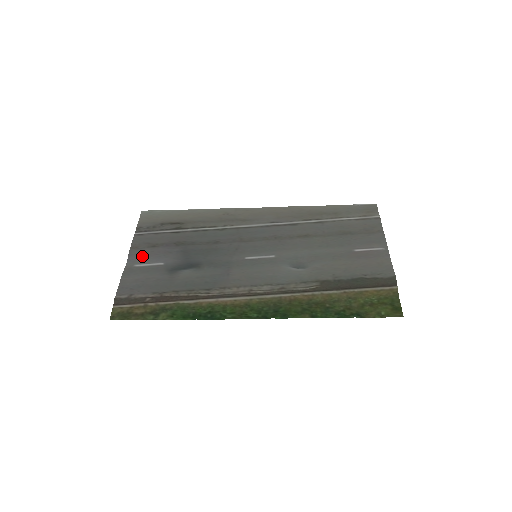
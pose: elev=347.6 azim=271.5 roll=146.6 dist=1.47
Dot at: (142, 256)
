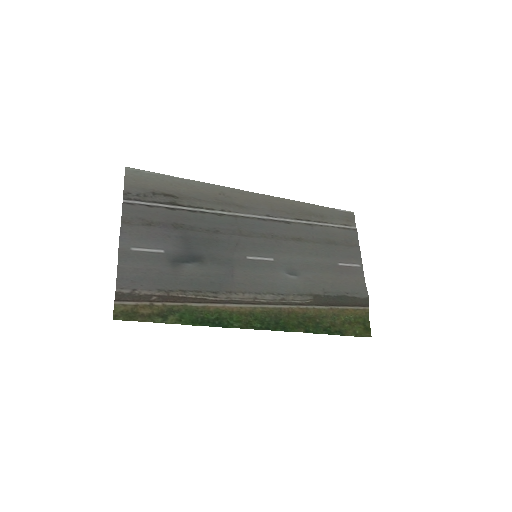
Dot at: (137, 236)
